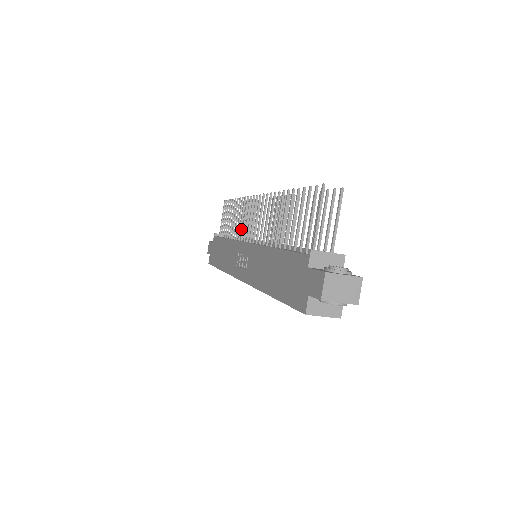
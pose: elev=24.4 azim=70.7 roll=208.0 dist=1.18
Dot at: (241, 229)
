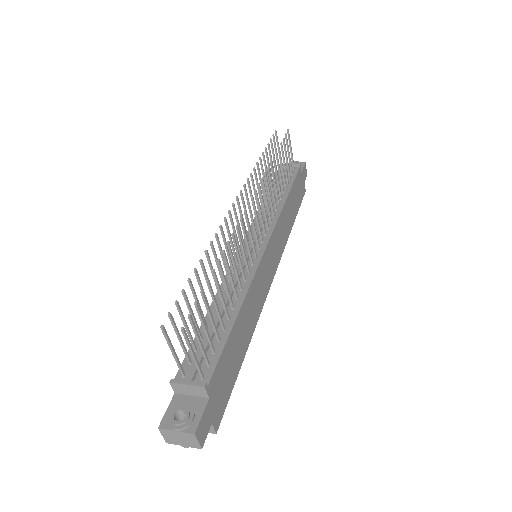
Dot at: (280, 182)
